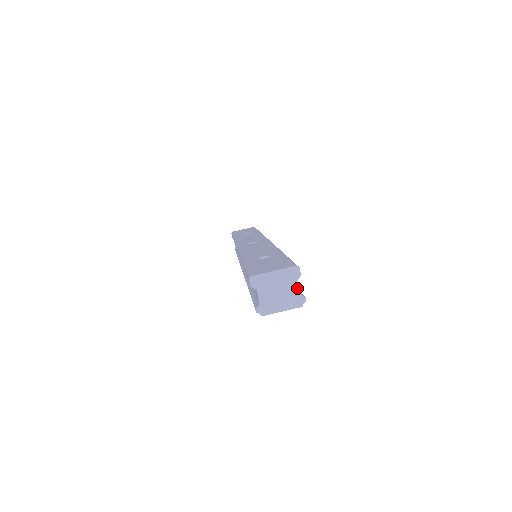
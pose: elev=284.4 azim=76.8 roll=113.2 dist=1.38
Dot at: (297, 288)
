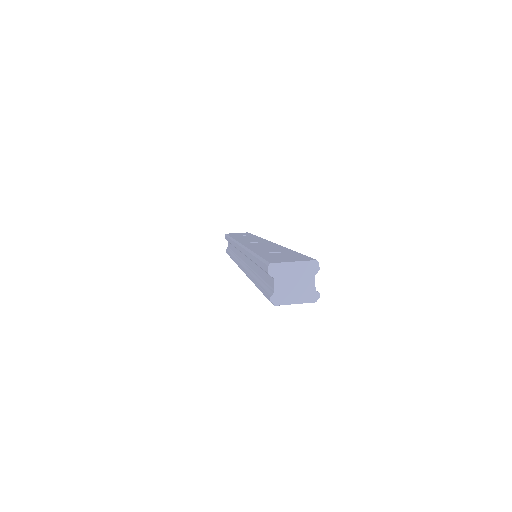
Dot at: (313, 283)
